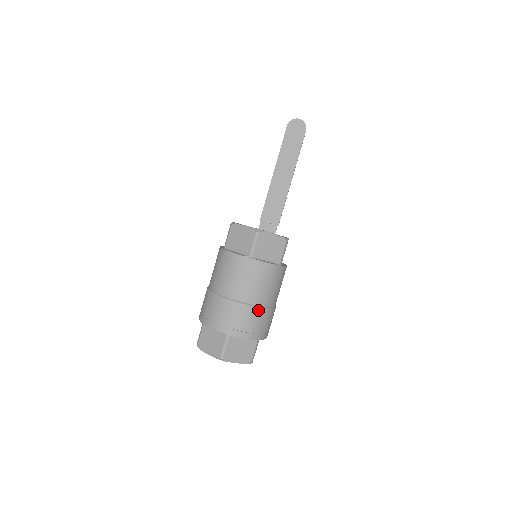
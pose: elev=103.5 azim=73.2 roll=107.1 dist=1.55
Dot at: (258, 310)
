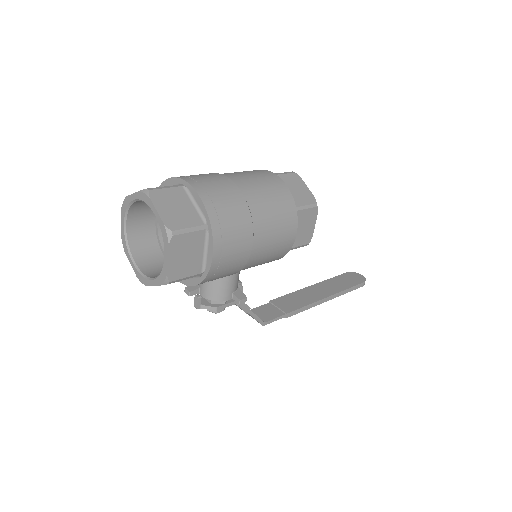
Dot at: (240, 196)
